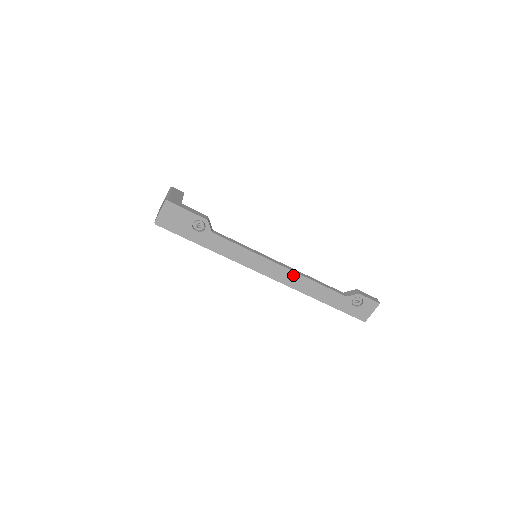
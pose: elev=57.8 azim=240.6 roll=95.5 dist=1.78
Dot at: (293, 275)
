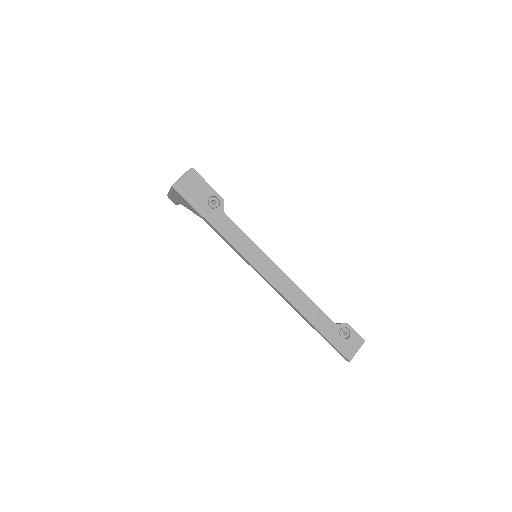
Dot at: (289, 283)
